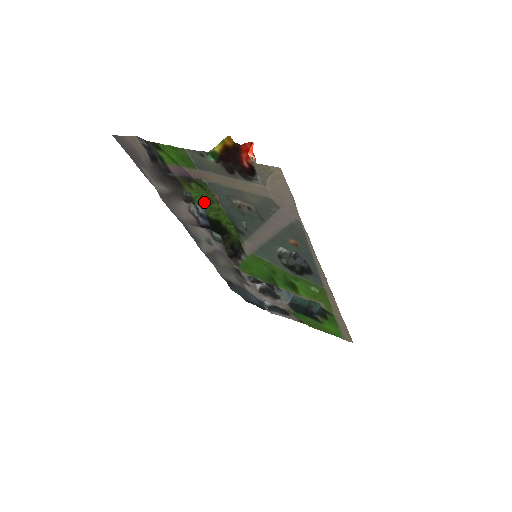
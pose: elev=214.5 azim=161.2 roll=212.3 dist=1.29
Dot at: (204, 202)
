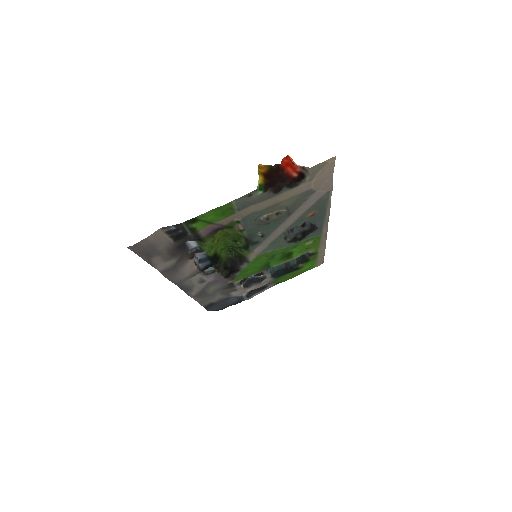
Dot at: (209, 245)
